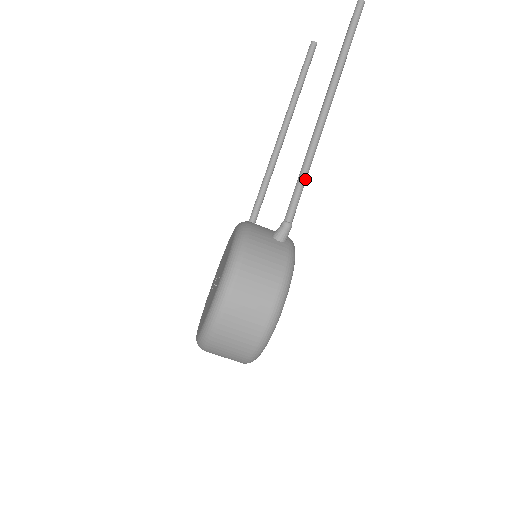
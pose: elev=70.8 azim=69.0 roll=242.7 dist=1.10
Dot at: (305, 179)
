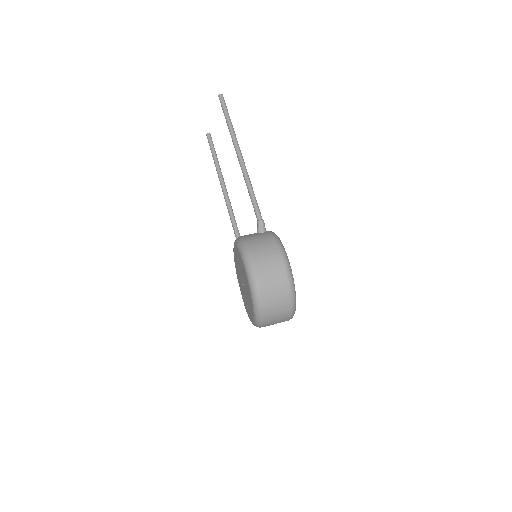
Dot at: (254, 194)
